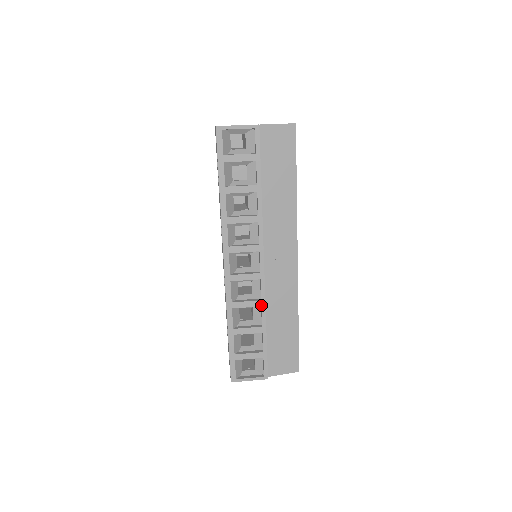
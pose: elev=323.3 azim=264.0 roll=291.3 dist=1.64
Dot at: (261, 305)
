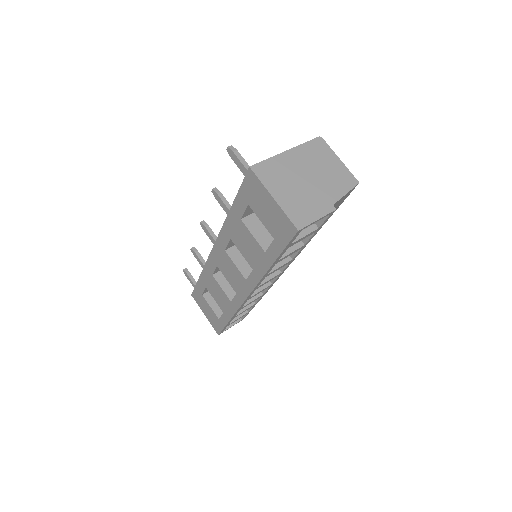
Dot at: (262, 296)
